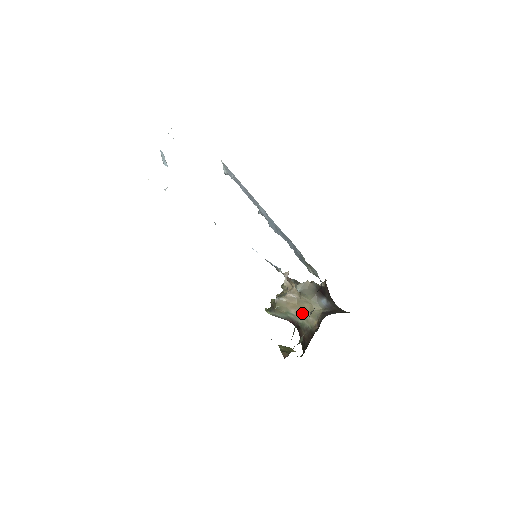
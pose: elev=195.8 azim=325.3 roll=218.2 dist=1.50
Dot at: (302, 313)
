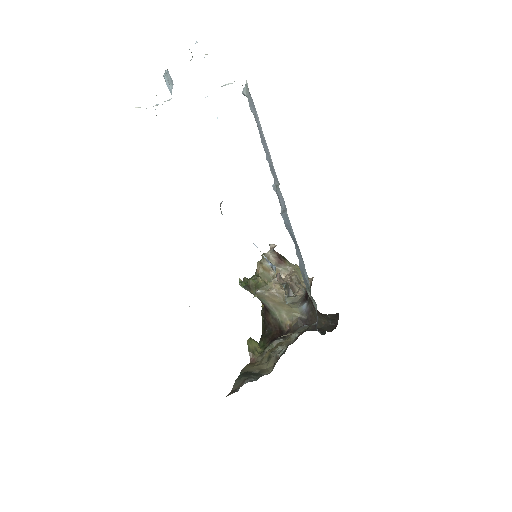
Dot at: (278, 308)
